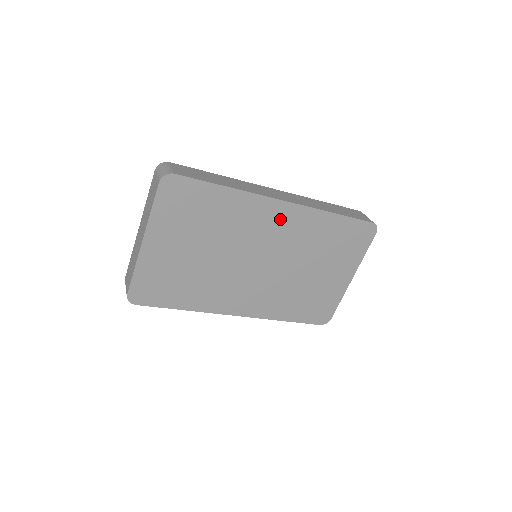
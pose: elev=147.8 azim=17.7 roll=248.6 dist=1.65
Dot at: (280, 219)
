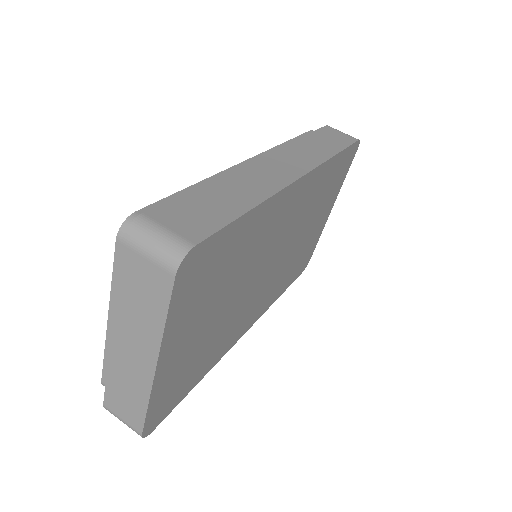
Dot at: (294, 201)
